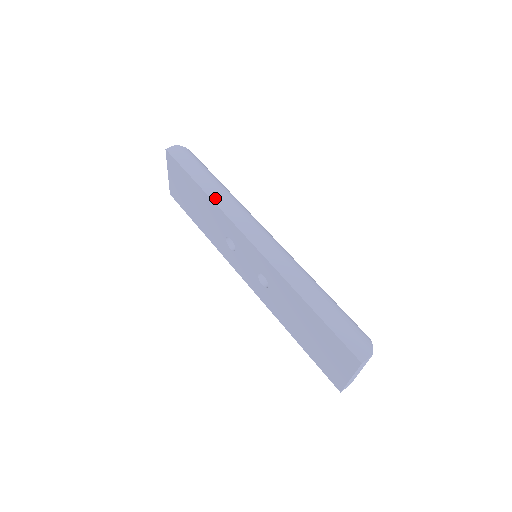
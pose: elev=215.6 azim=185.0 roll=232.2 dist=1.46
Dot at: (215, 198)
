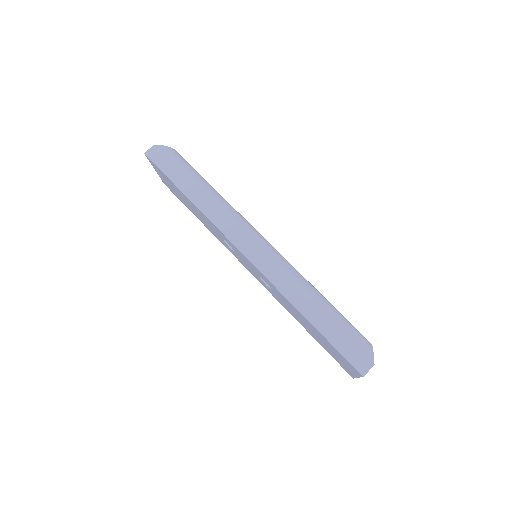
Dot at: (203, 208)
